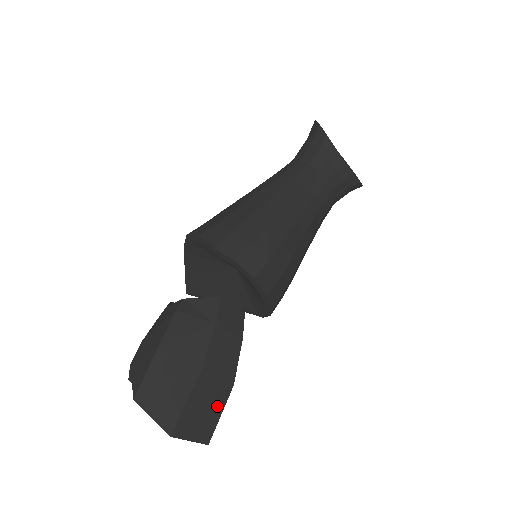
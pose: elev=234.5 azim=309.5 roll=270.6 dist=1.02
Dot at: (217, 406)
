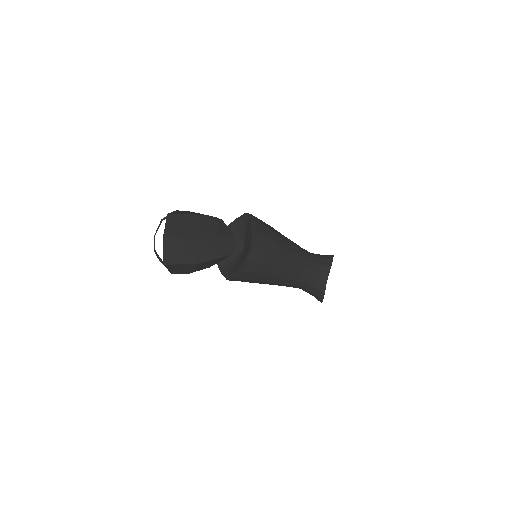
Dot at: (185, 259)
